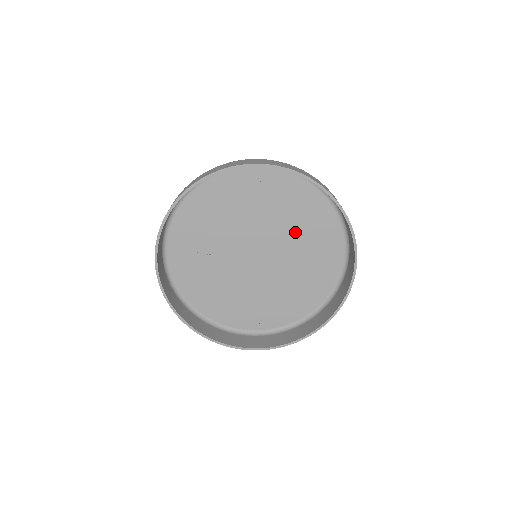
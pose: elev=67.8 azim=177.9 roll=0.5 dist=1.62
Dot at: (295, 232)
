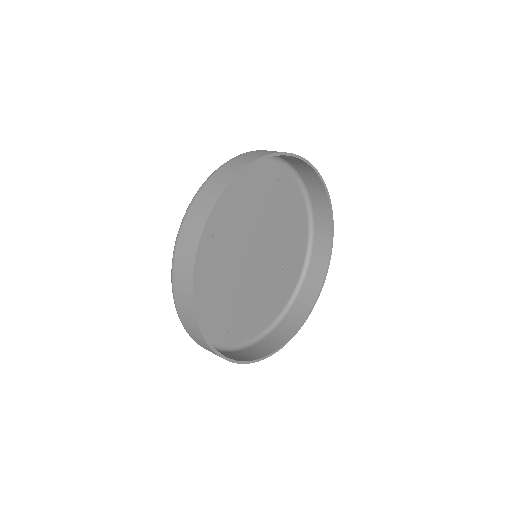
Dot at: (282, 242)
